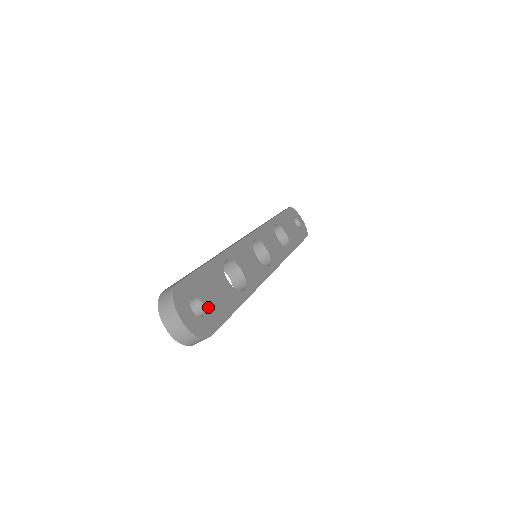
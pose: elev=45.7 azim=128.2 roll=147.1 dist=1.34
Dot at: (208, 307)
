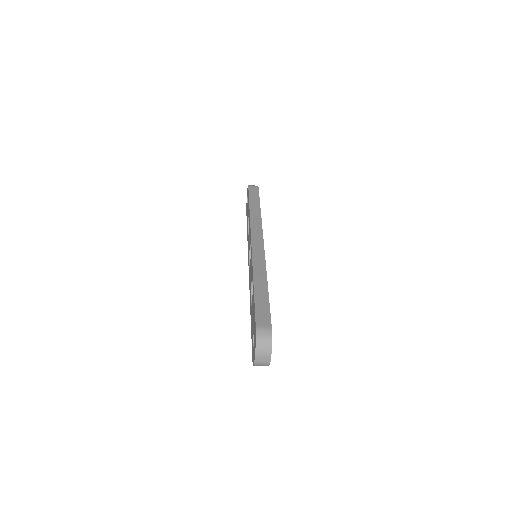
Dot at: occluded
